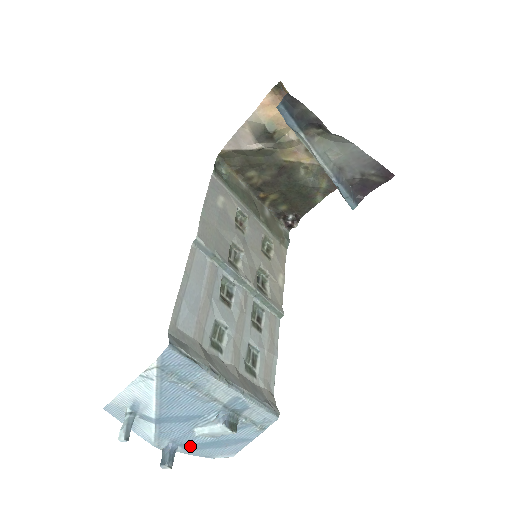
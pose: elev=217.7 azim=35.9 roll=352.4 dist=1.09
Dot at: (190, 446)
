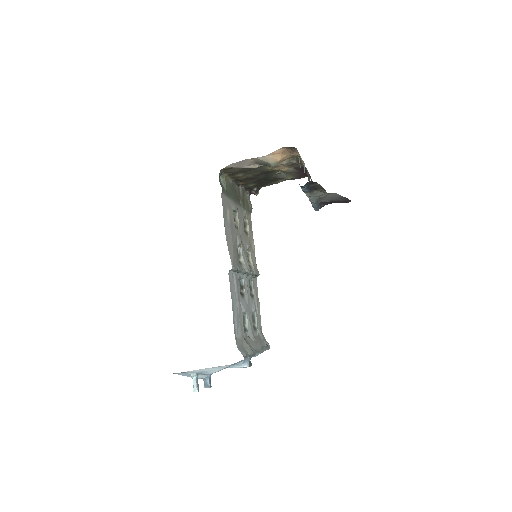
Dot at: occluded
